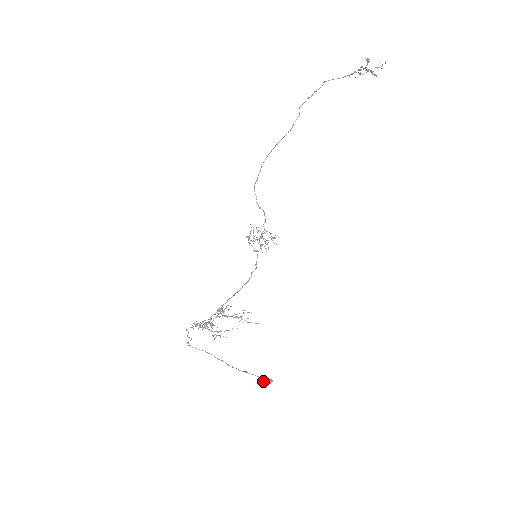
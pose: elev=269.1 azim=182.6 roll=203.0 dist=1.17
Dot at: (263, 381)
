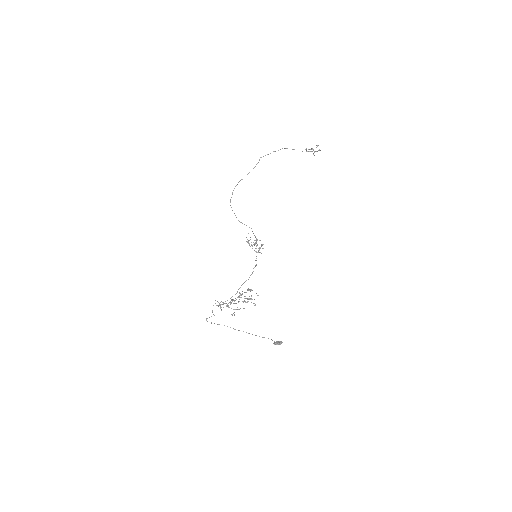
Dot at: (279, 342)
